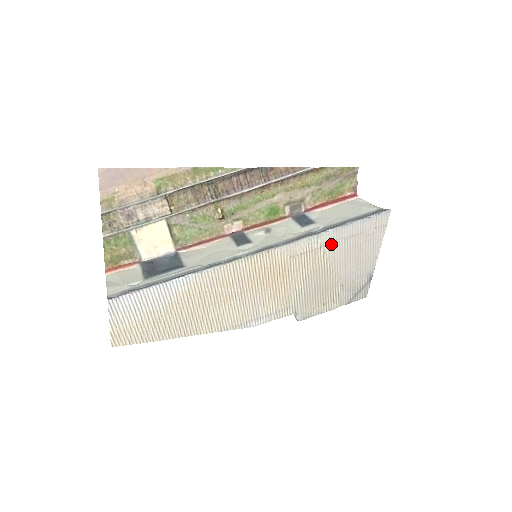
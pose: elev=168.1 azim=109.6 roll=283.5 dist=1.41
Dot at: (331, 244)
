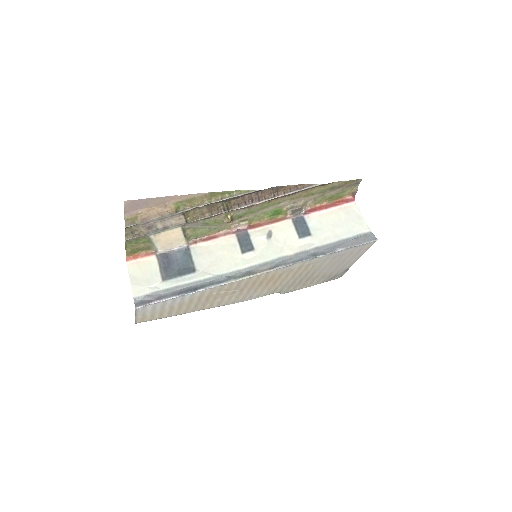
Dot at: (320, 261)
